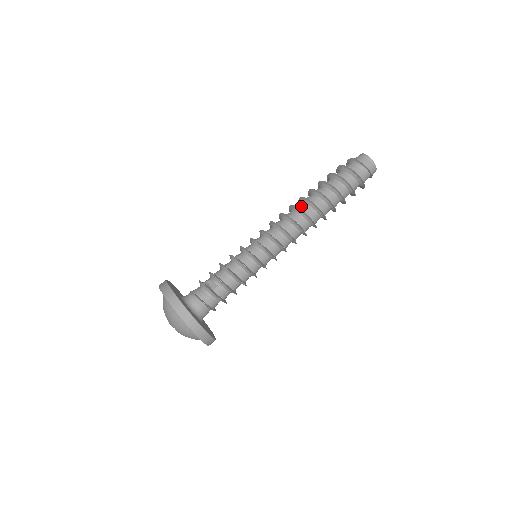
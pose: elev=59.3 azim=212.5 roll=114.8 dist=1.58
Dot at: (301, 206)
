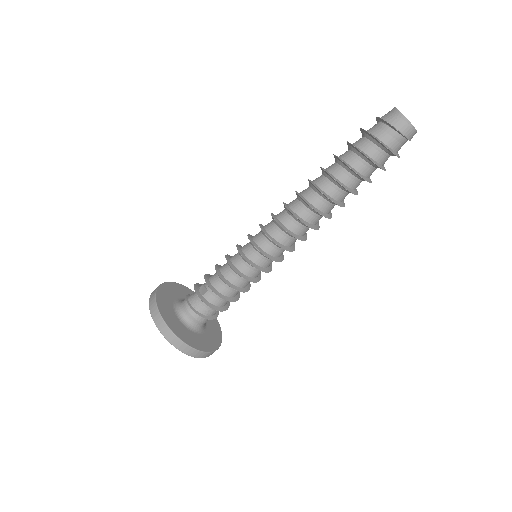
Dot at: (304, 191)
